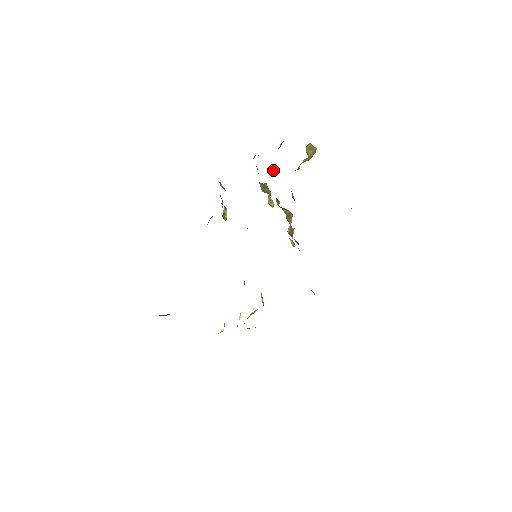
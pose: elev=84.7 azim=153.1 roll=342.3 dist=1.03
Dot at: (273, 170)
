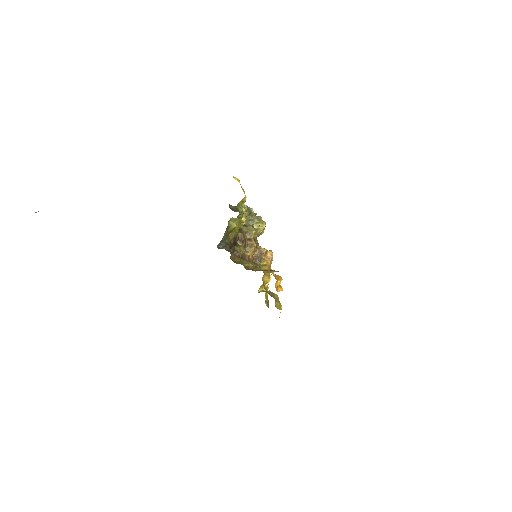
Dot at: (238, 218)
